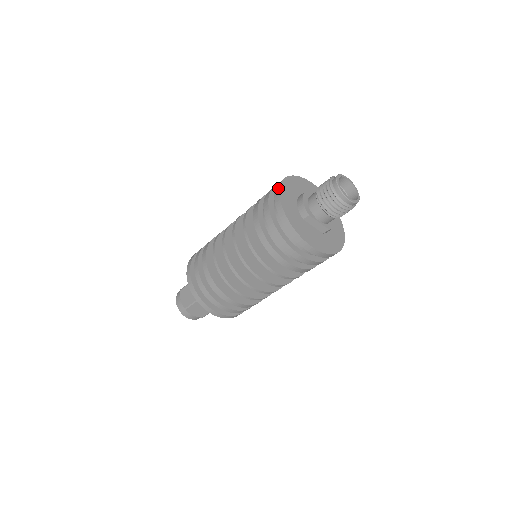
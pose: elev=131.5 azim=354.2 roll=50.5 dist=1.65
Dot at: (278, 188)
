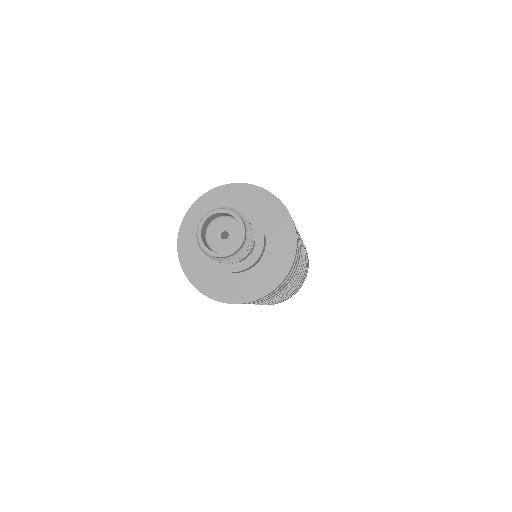
Dot at: (195, 202)
